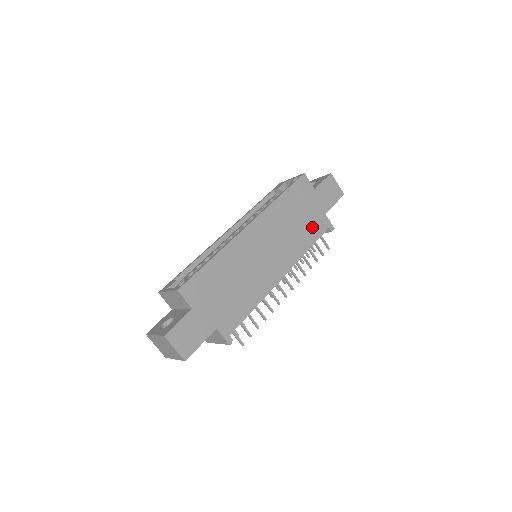
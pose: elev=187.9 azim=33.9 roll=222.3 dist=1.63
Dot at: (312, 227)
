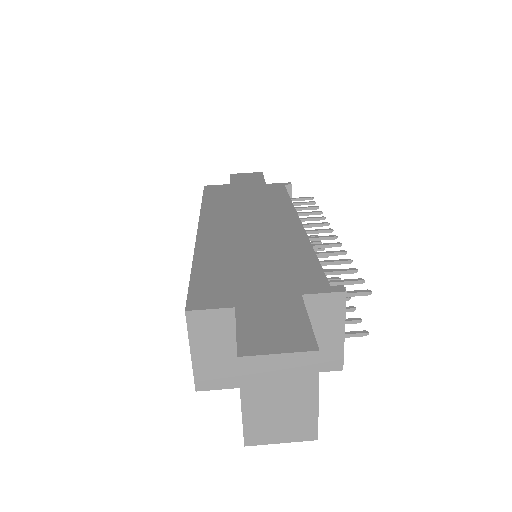
Dot at: (268, 193)
